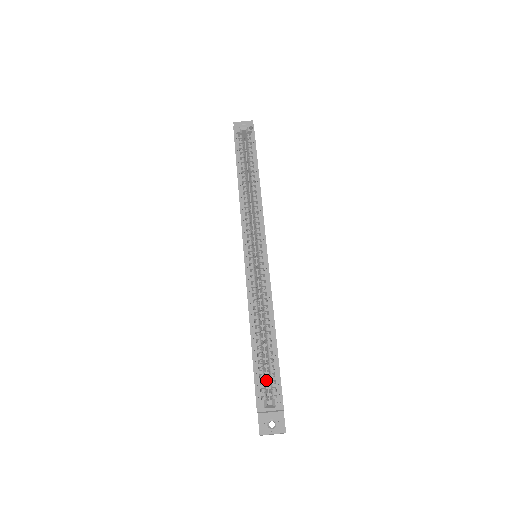
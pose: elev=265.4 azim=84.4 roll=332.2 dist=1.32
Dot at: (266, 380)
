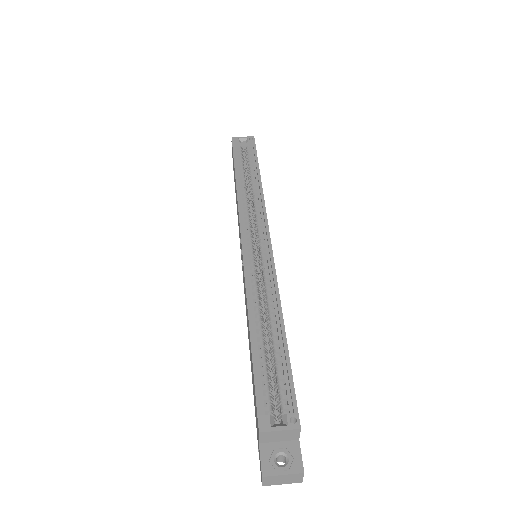
Dot at: occluded
